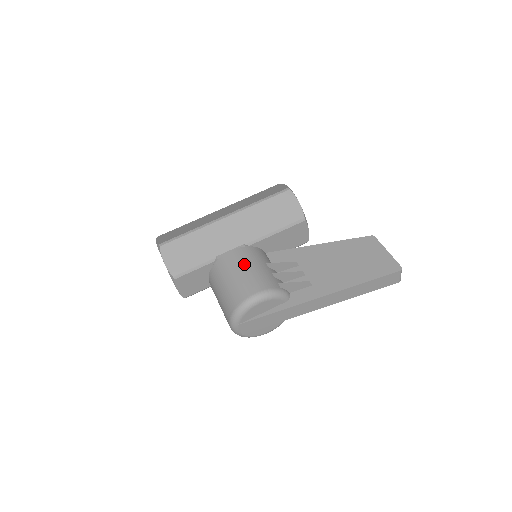
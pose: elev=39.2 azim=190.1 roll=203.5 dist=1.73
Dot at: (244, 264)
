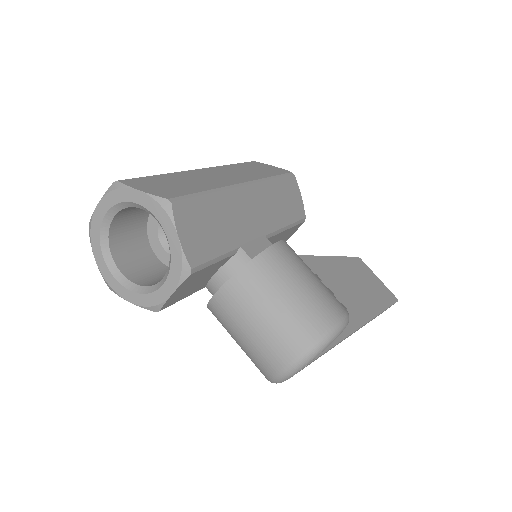
Dot at: (305, 267)
